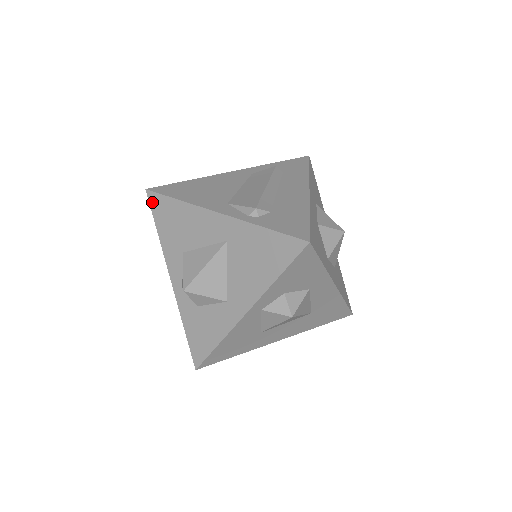
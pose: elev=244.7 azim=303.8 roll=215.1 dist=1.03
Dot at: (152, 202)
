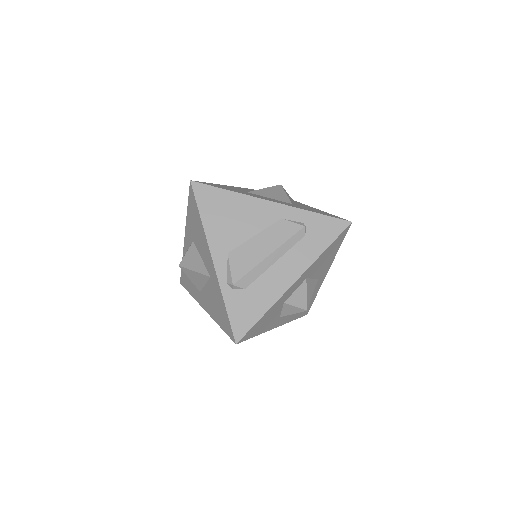
Dot at: (190, 193)
